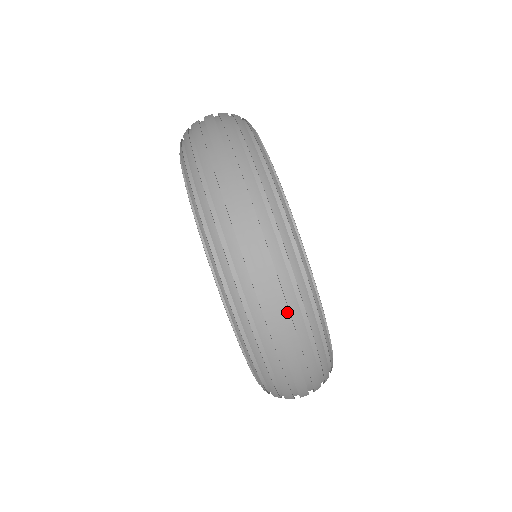
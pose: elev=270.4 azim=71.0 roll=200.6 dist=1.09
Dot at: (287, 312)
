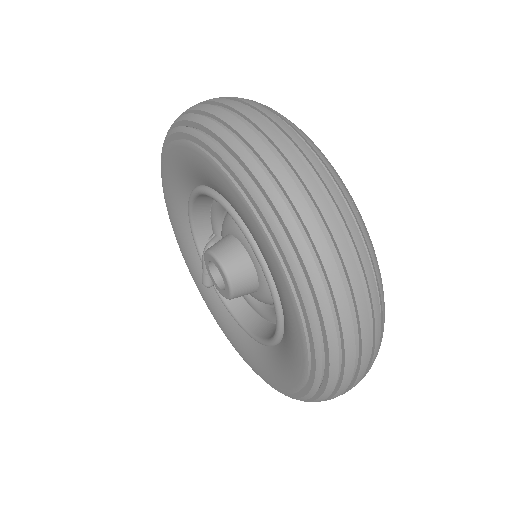
Dot at: (371, 320)
